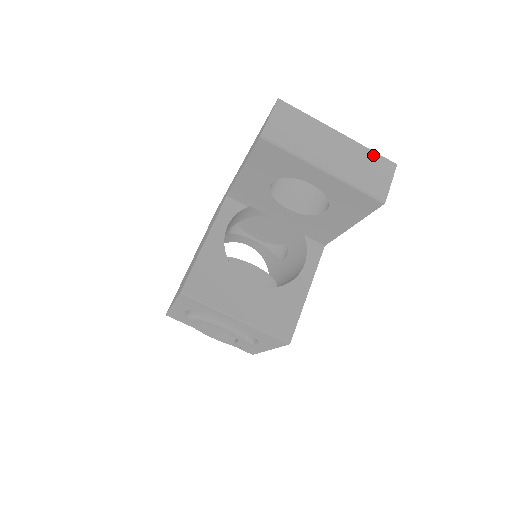
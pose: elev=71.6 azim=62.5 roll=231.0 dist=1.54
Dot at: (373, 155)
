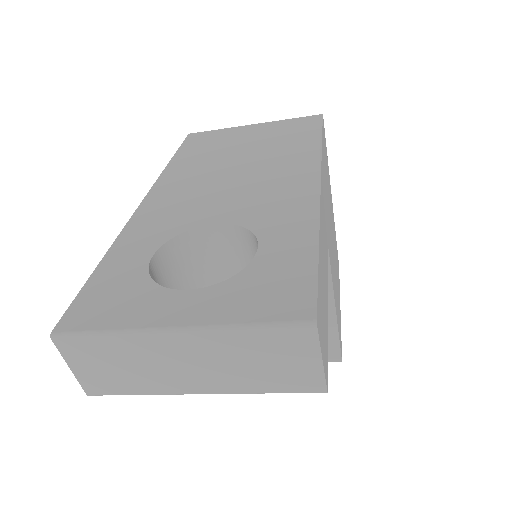
Dot at: (259, 335)
